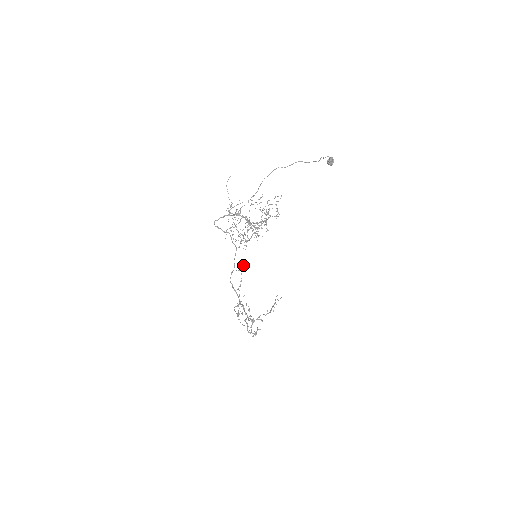
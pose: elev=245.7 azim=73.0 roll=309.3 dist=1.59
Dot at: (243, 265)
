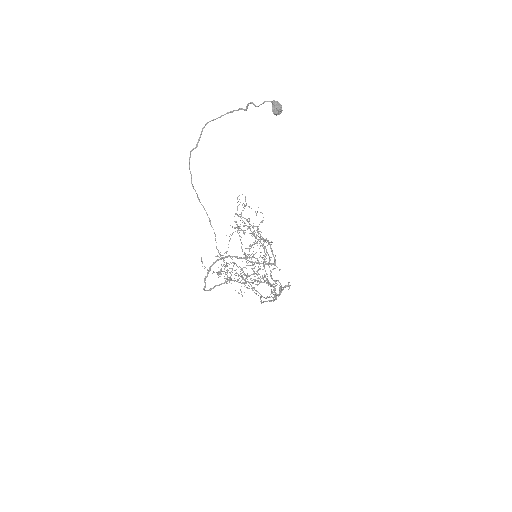
Dot at: (273, 290)
